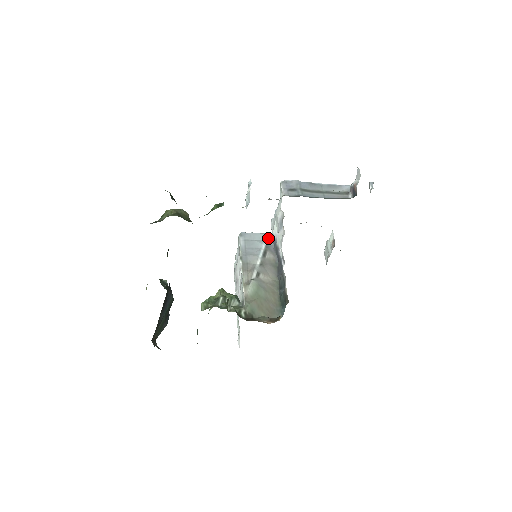
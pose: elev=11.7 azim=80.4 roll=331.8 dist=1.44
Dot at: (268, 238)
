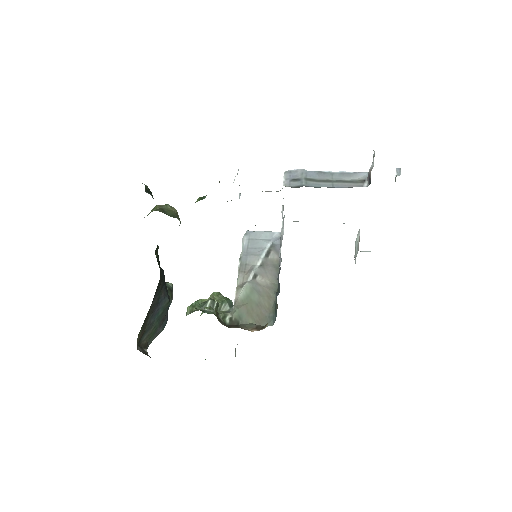
Dot at: (276, 237)
